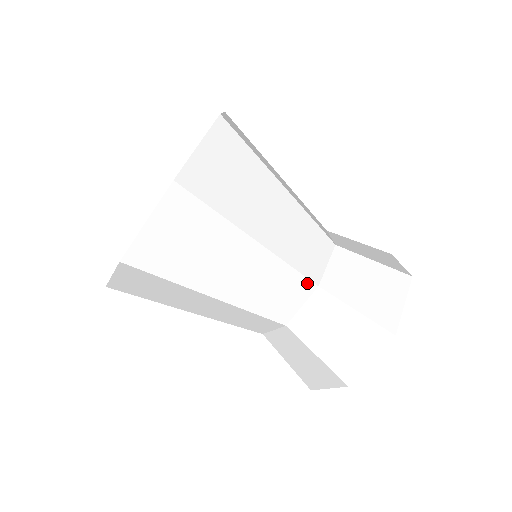
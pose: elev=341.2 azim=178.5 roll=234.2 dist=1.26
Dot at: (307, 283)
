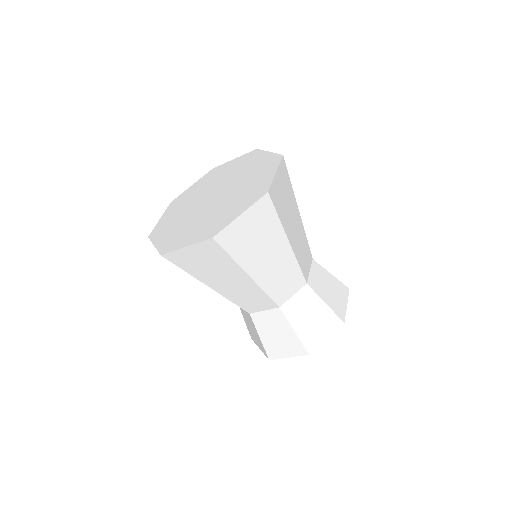
Dot at: (310, 254)
